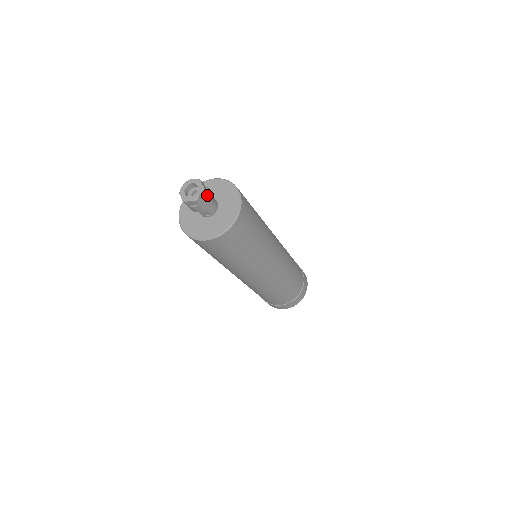
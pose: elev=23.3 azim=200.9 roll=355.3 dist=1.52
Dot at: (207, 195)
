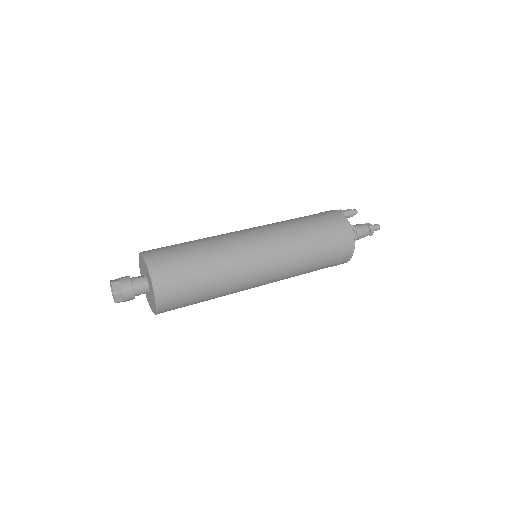
Dot at: (123, 294)
